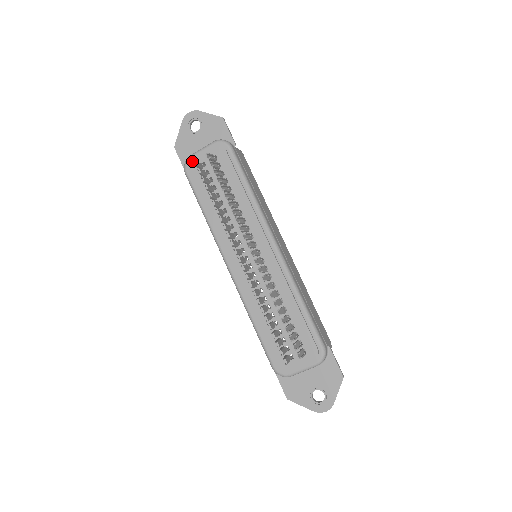
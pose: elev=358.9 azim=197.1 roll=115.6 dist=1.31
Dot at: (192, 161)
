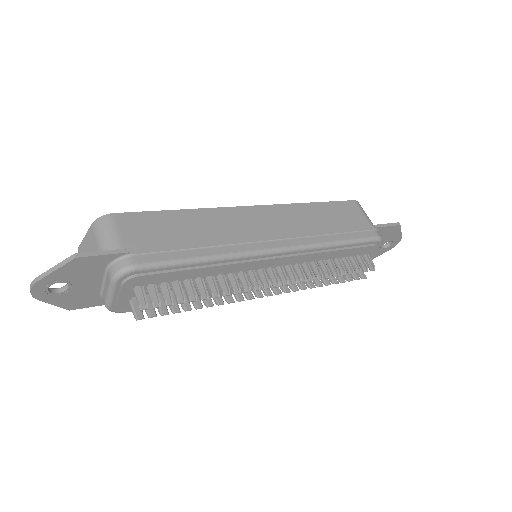
Dot at: (119, 308)
